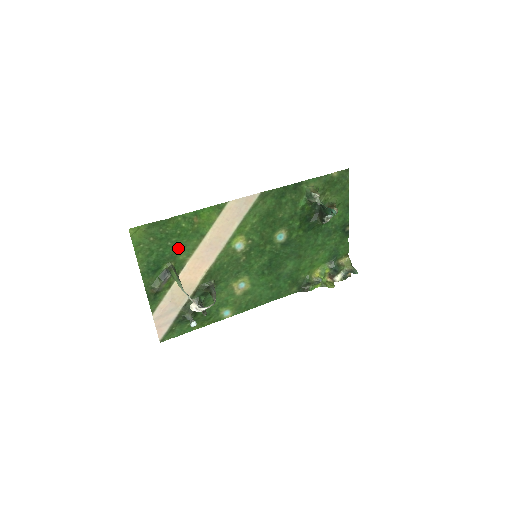
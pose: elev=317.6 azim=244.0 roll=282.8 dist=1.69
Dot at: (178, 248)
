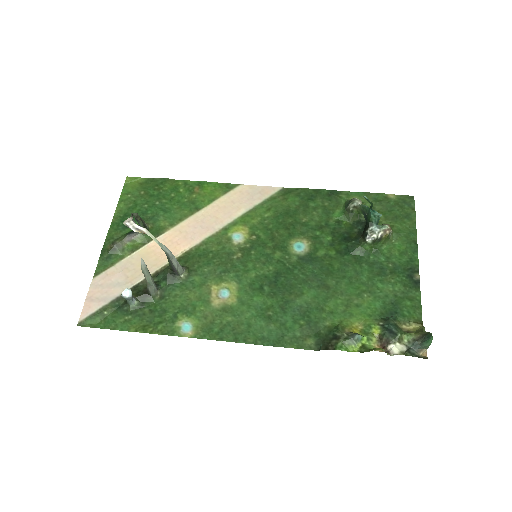
Dot at: (164, 212)
